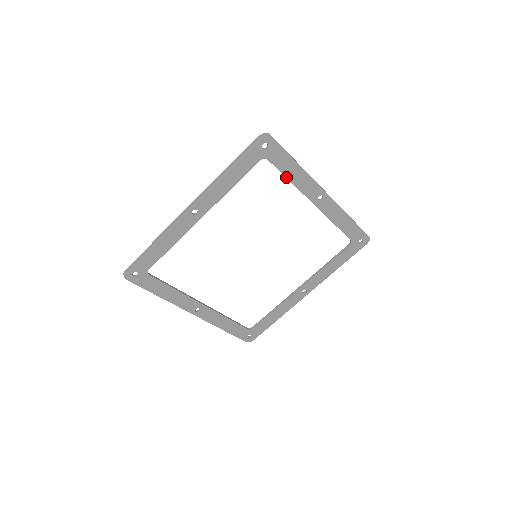
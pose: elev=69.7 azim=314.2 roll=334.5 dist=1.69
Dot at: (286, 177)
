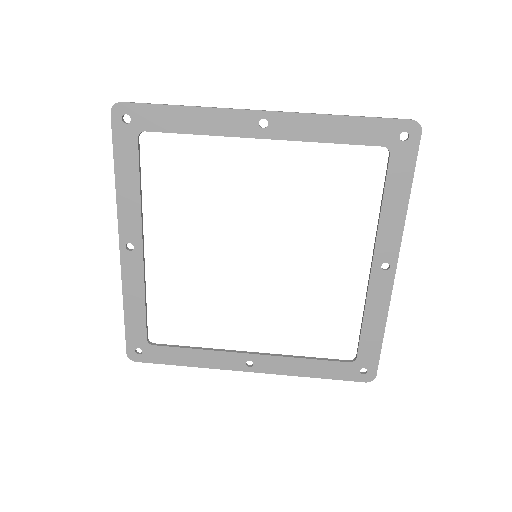
Dot at: (383, 198)
